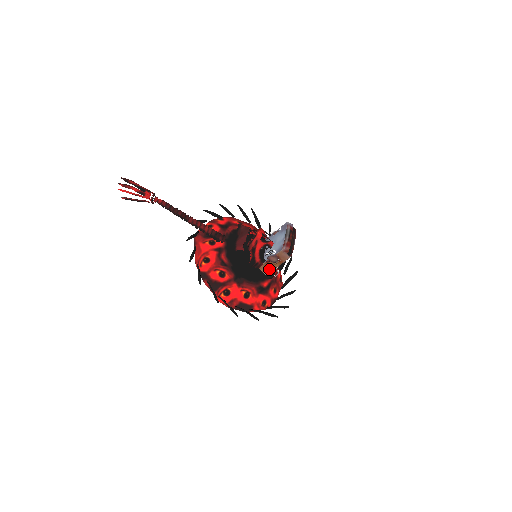
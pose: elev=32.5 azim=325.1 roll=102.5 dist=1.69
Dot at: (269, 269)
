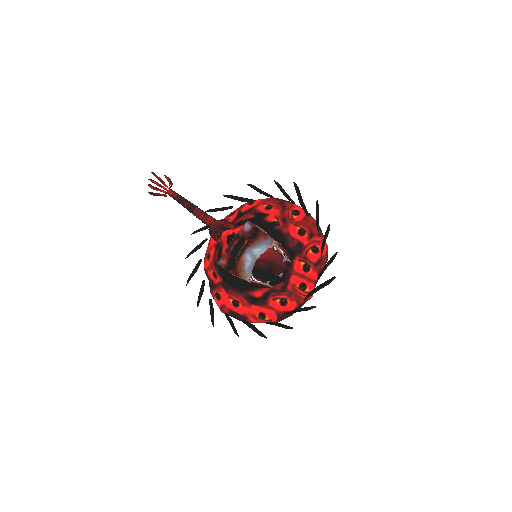
Dot at: occluded
